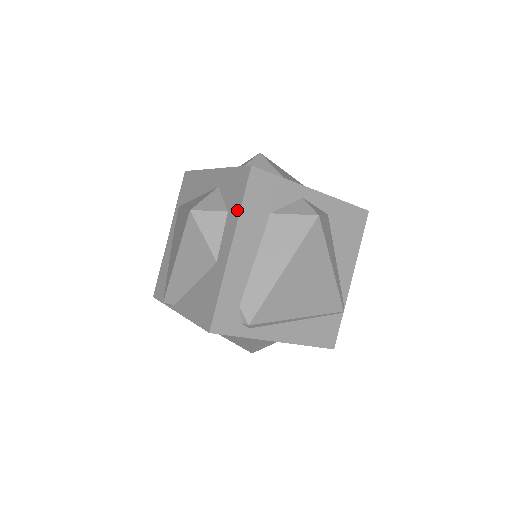
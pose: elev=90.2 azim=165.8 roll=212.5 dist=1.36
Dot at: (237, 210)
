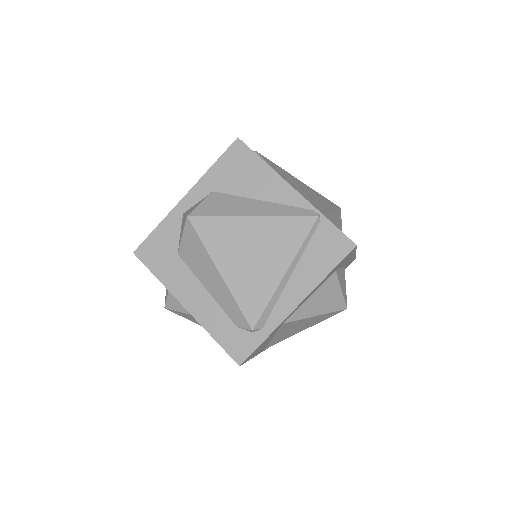
Dot at: (162, 282)
